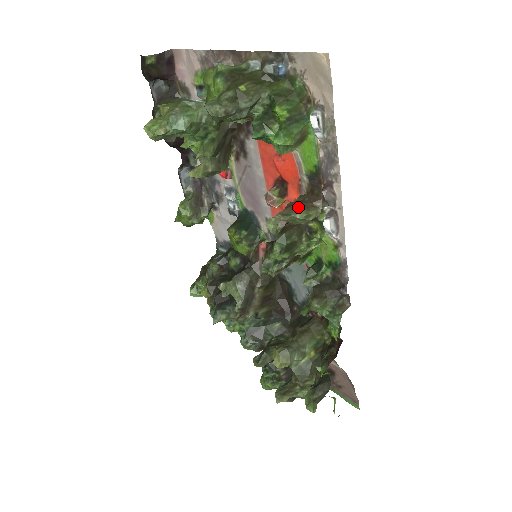
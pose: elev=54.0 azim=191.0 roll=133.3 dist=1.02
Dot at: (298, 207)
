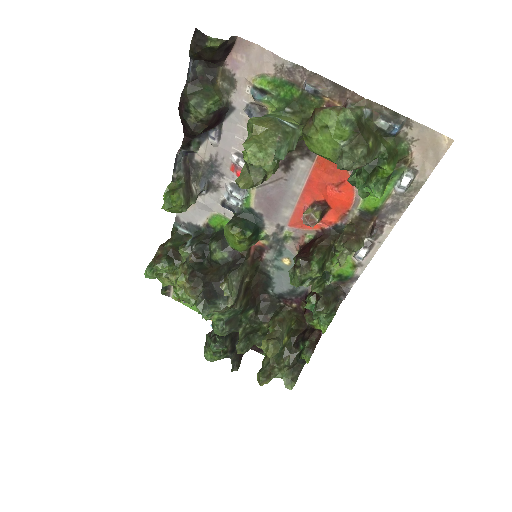
Dot at: (355, 241)
